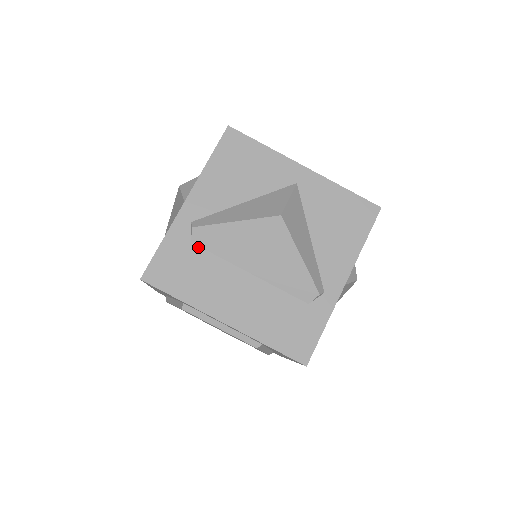
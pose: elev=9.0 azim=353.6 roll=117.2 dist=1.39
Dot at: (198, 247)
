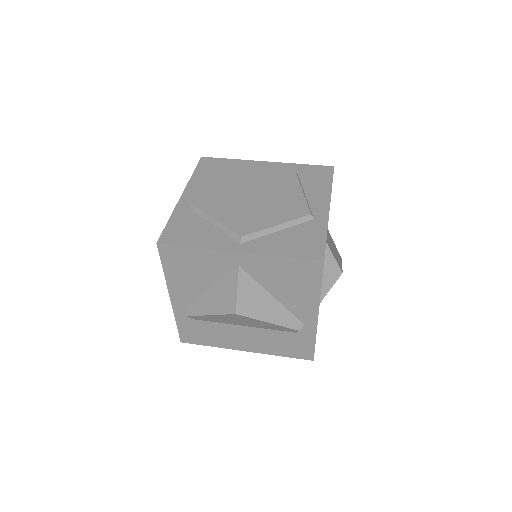
Dot at: (200, 321)
